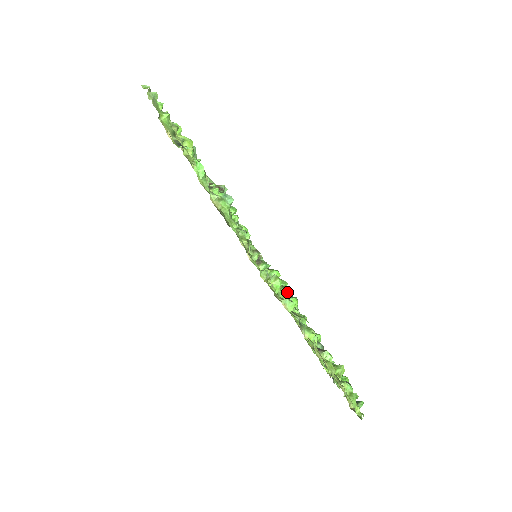
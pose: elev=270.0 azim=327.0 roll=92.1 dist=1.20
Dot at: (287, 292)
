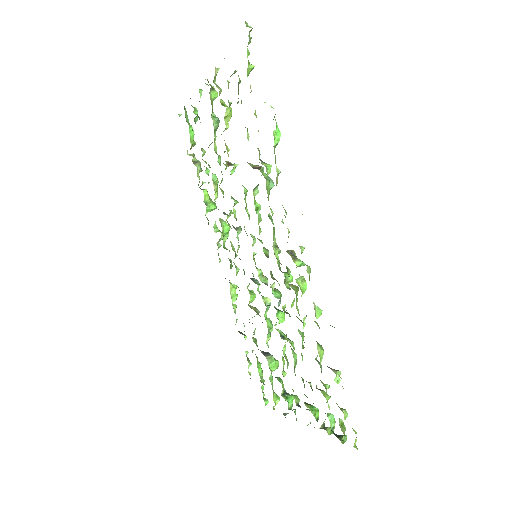
Dot at: (294, 301)
